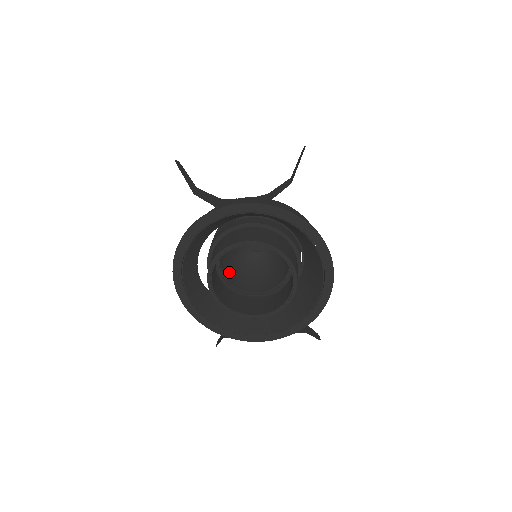
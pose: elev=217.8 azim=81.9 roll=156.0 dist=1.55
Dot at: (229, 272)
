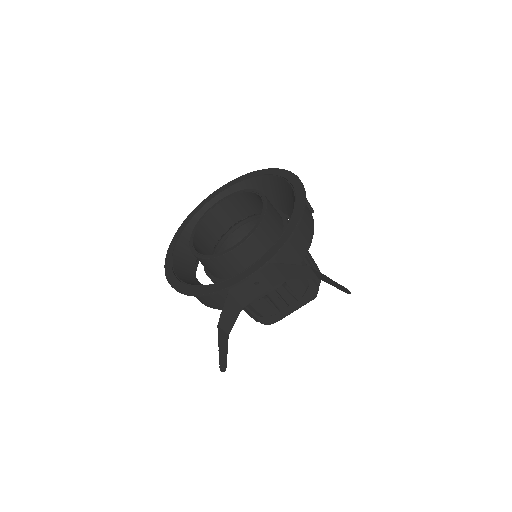
Dot at: occluded
